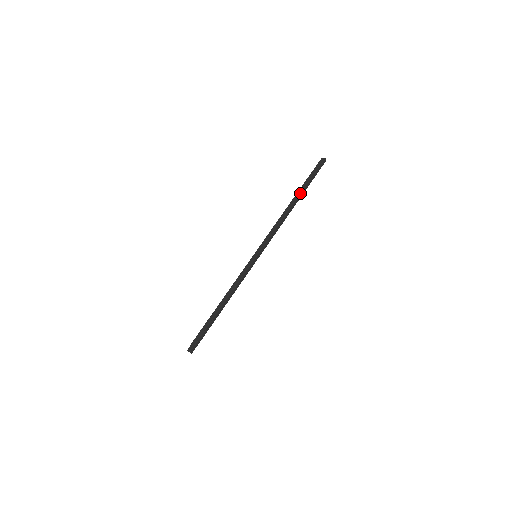
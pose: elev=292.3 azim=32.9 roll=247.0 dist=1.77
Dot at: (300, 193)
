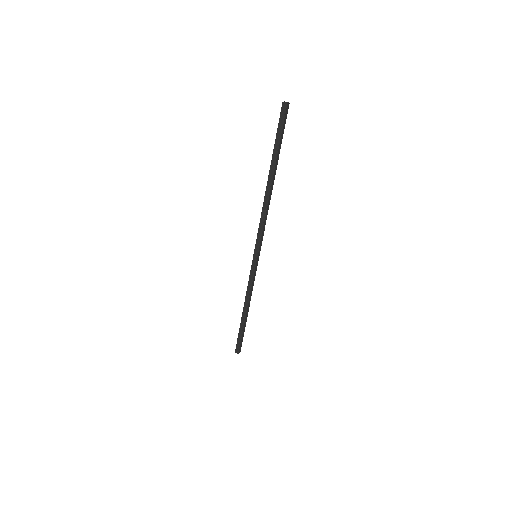
Dot at: (274, 168)
